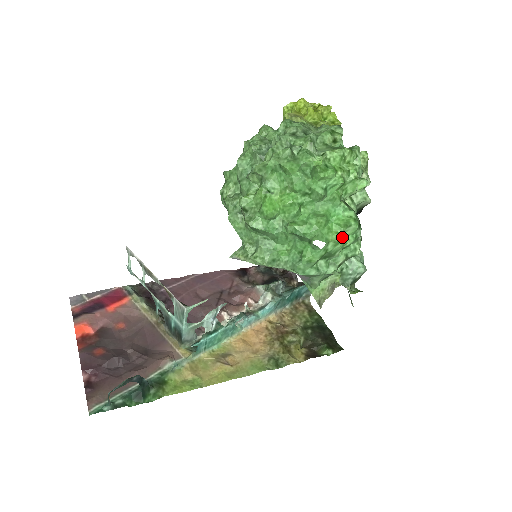
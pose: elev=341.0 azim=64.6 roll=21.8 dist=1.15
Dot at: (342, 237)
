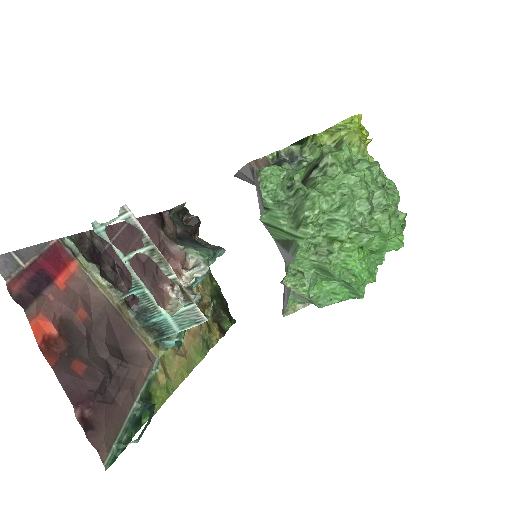
Dot at: occluded
